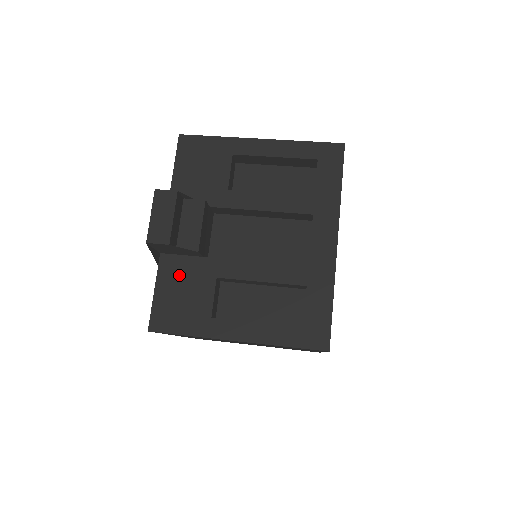
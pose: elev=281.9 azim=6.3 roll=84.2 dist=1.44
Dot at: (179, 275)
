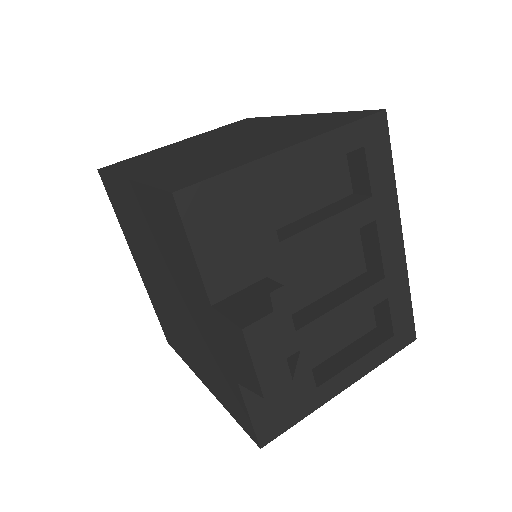
Dot at: occluded
